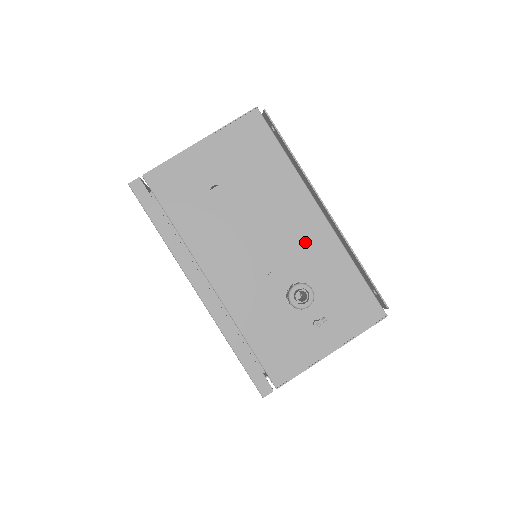
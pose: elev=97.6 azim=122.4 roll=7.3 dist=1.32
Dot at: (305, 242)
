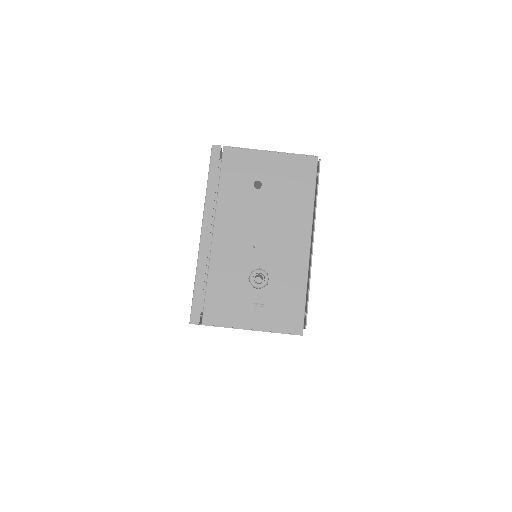
Dot at: (287, 252)
